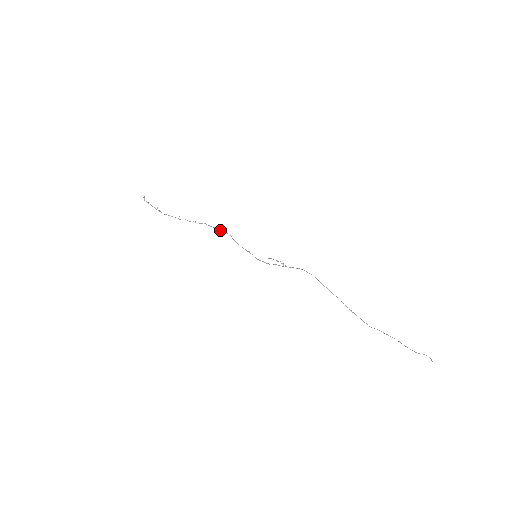
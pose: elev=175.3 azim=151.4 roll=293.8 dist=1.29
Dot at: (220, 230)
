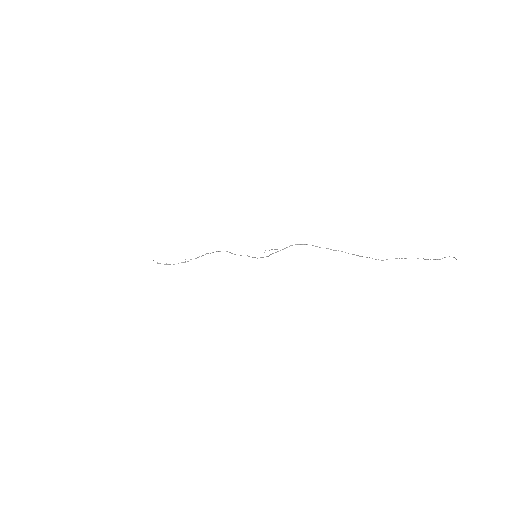
Dot at: occluded
